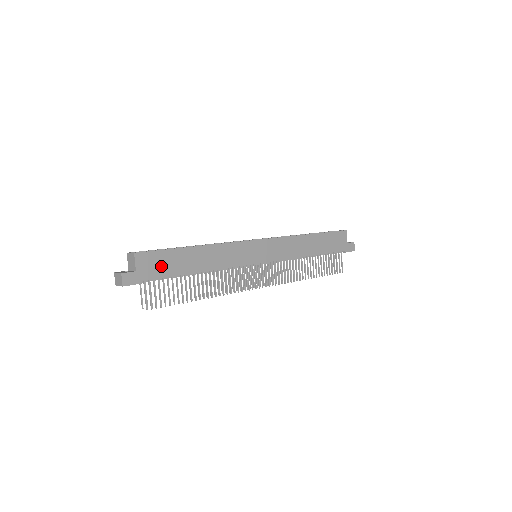
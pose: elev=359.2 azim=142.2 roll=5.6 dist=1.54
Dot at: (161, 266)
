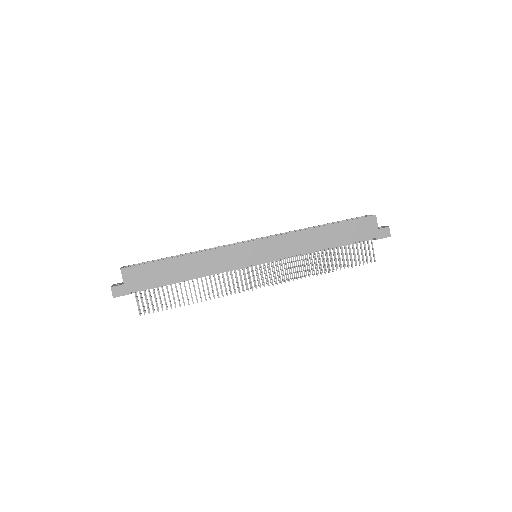
Dot at: (147, 277)
